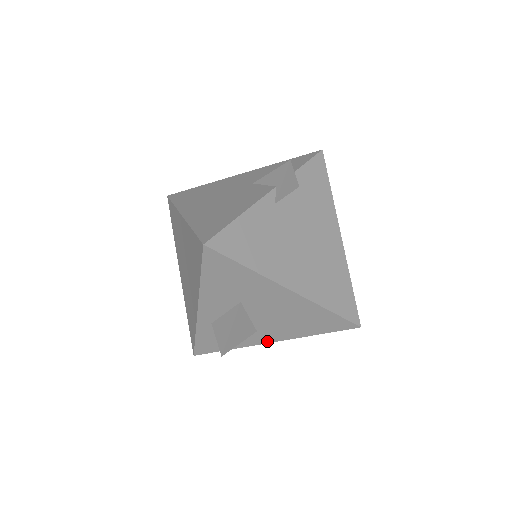
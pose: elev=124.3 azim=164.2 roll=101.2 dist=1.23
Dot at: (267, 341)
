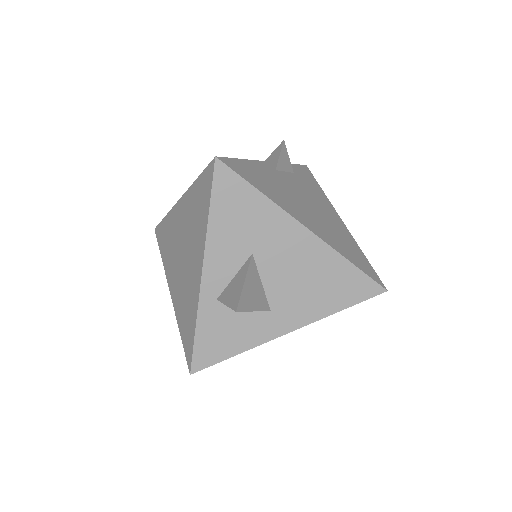
Dot at: (283, 331)
